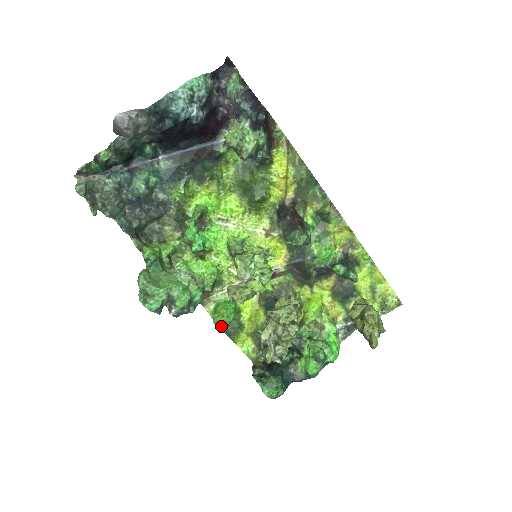
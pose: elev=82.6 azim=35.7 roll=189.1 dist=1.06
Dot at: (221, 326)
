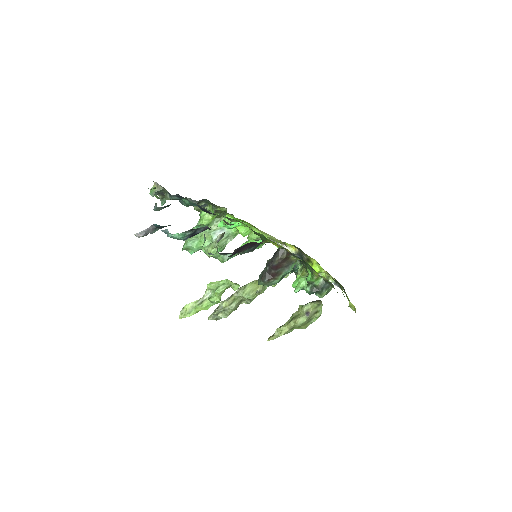
Dot at: occluded
